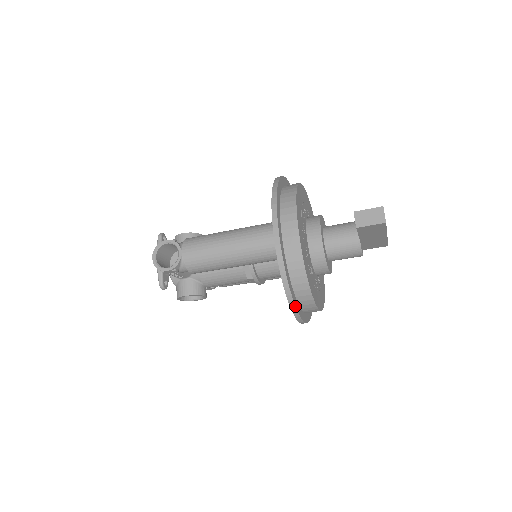
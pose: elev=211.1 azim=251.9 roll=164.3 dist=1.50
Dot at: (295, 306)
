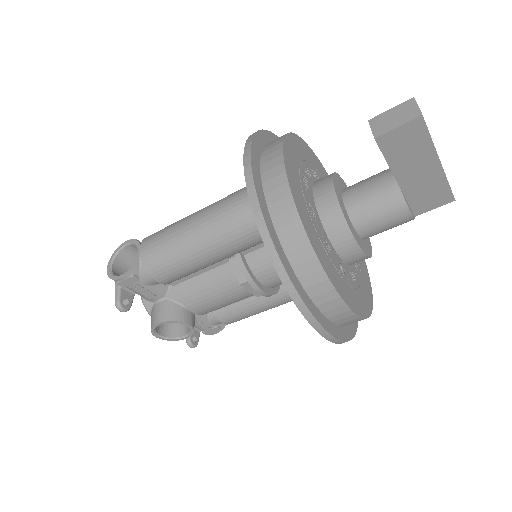
Dot at: (295, 289)
